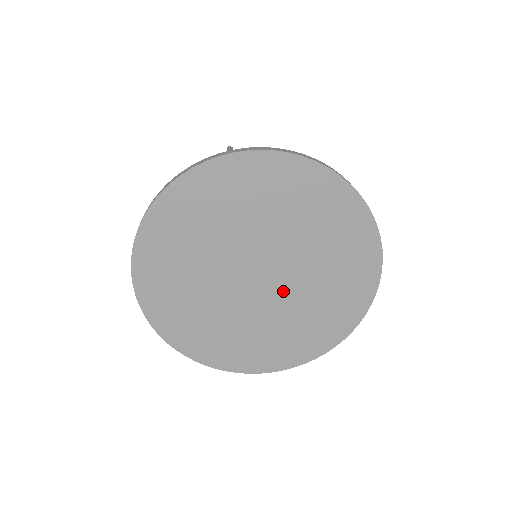
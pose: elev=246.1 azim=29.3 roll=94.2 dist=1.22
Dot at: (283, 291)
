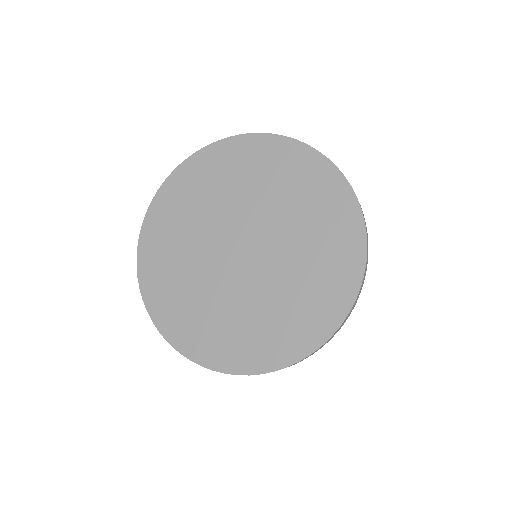
Dot at: (248, 278)
